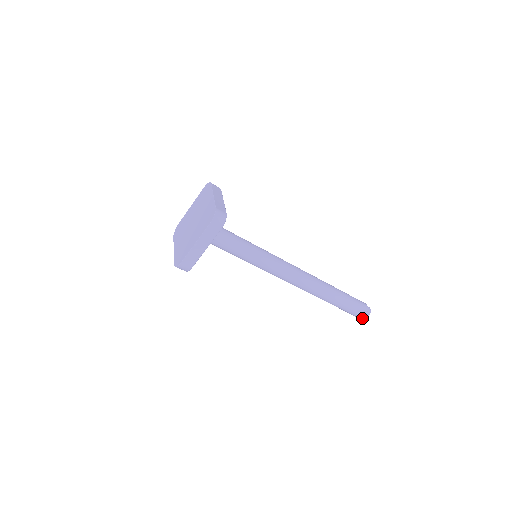
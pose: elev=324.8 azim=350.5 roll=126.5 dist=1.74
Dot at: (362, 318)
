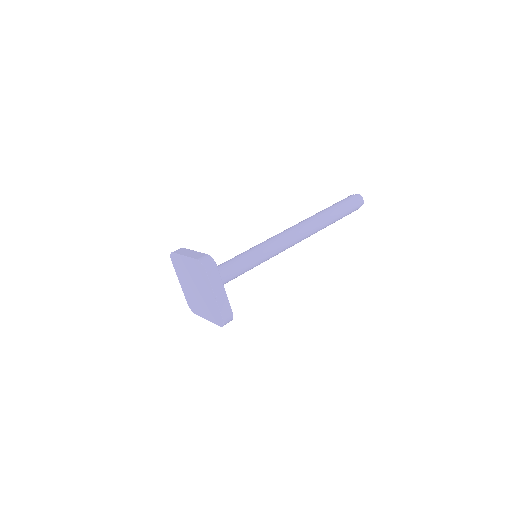
Dot at: occluded
